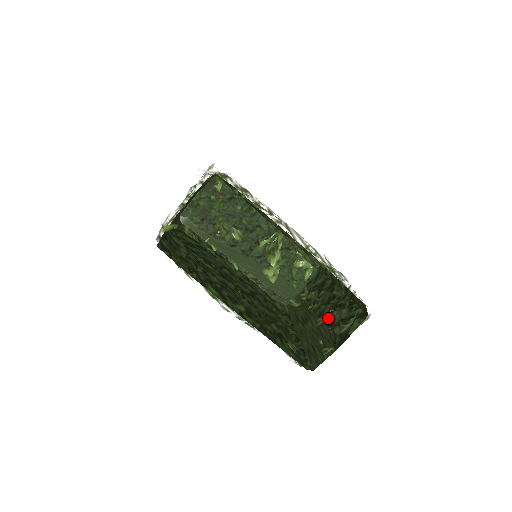
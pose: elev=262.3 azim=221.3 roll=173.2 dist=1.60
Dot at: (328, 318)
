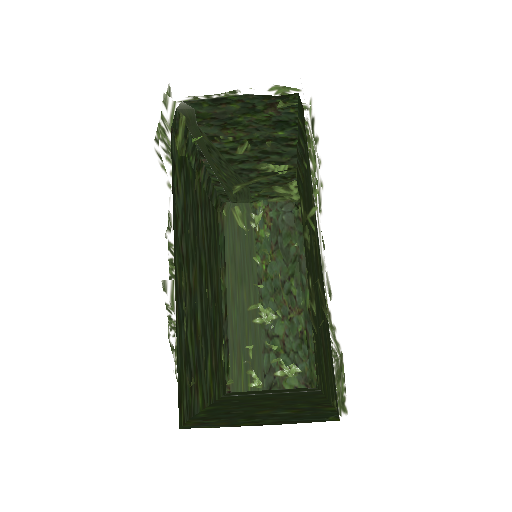
Dot at: (271, 321)
